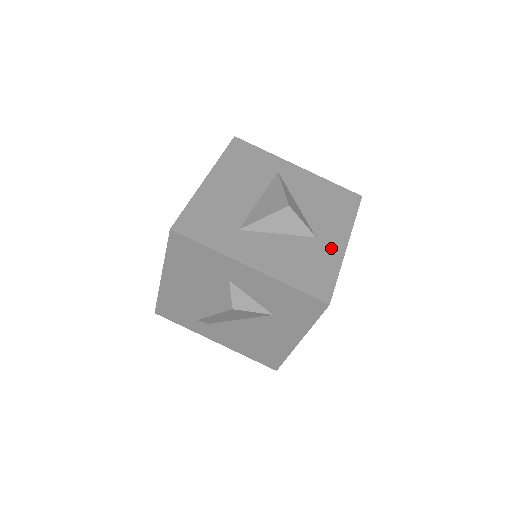
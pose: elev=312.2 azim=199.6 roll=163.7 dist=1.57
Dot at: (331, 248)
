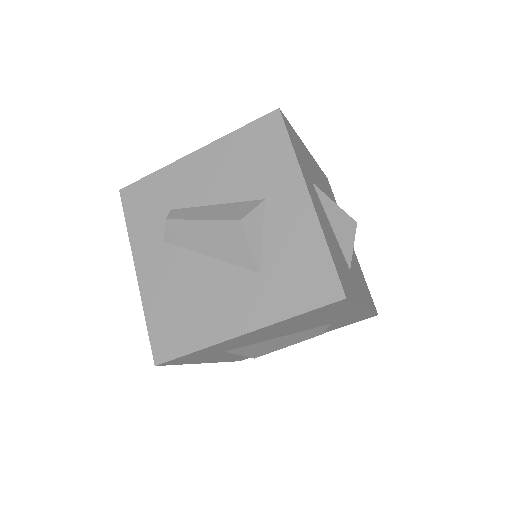
Dot at: (356, 289)
